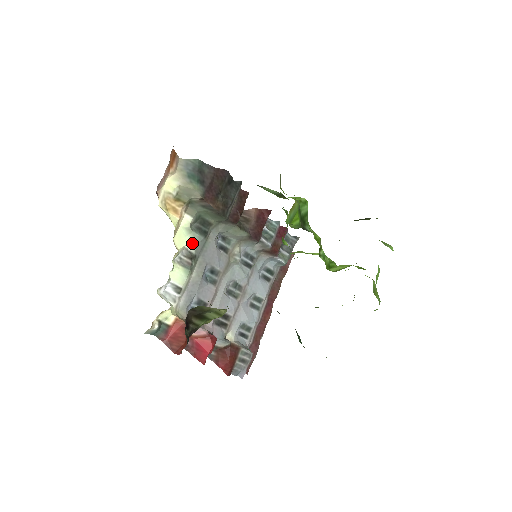
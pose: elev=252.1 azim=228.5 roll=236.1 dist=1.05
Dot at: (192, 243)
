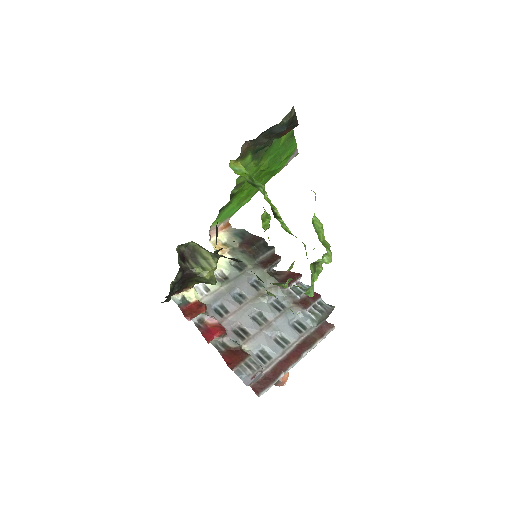
Dot at: (228, 270)
